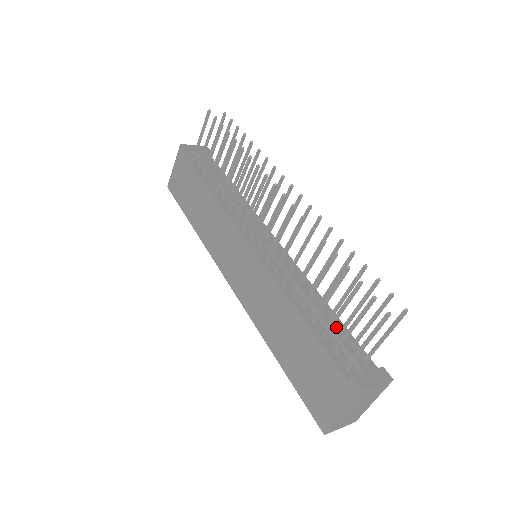
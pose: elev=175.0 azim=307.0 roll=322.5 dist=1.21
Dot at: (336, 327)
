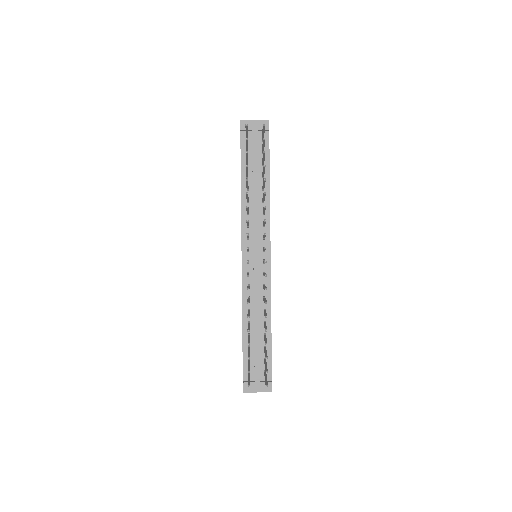
Dot at: (259, 347)
